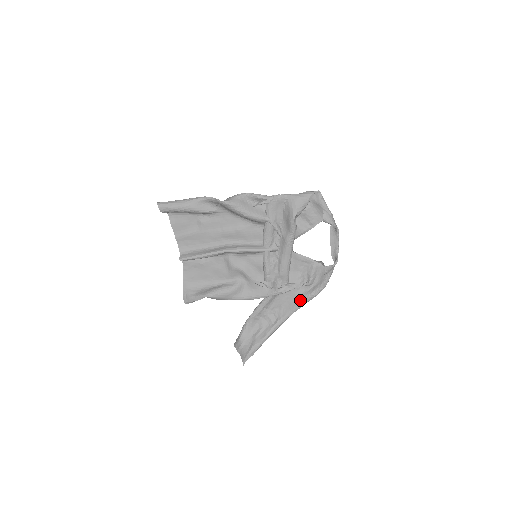
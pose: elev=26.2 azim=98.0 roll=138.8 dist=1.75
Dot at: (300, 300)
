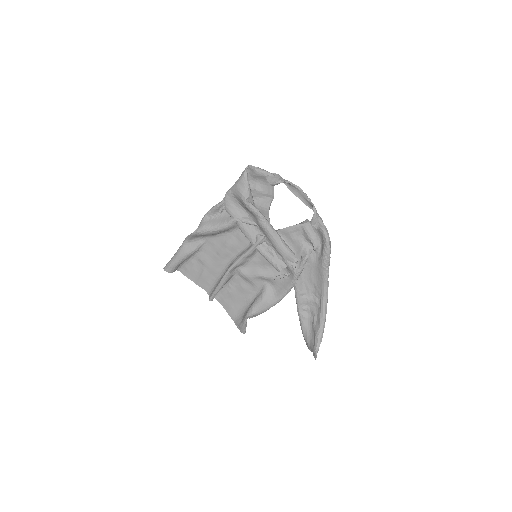
Dot at: (321, 267)
